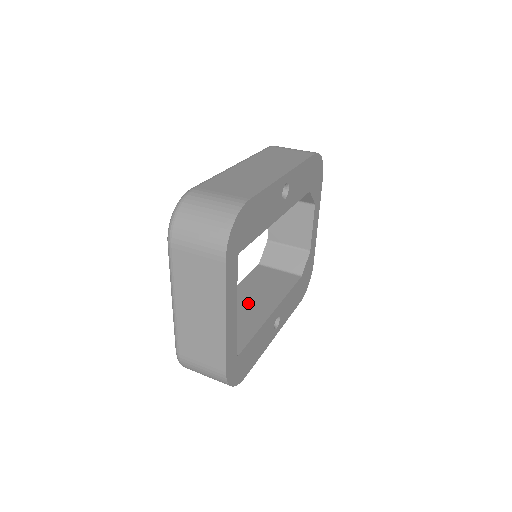
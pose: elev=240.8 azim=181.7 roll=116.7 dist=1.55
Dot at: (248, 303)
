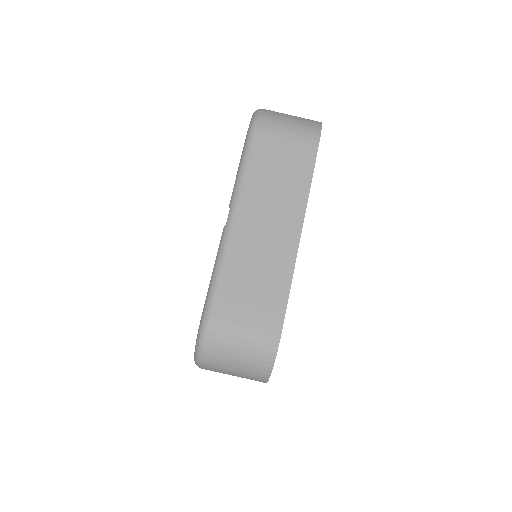
Dot at: occluded
